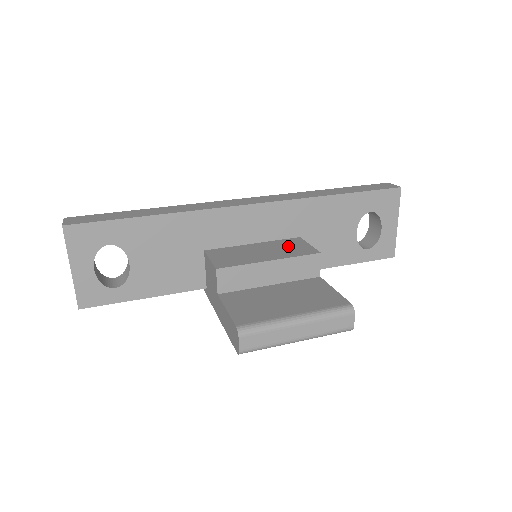
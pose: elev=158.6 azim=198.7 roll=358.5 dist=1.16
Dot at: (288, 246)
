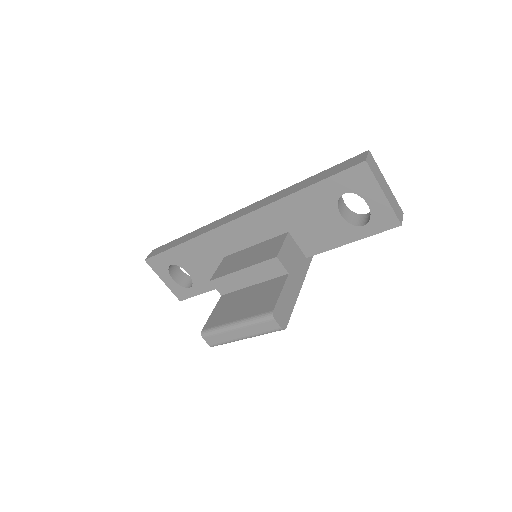
Dot at: (268, 248)
